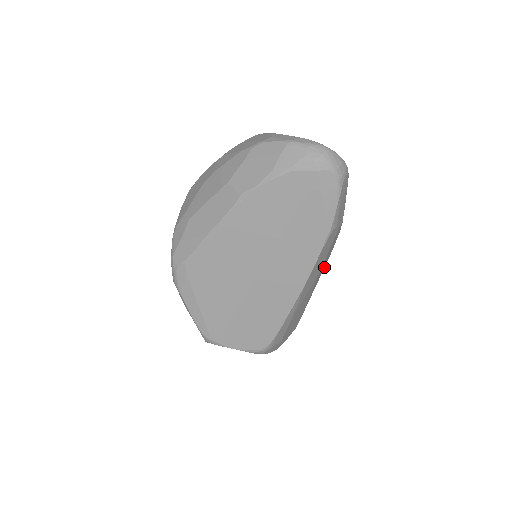
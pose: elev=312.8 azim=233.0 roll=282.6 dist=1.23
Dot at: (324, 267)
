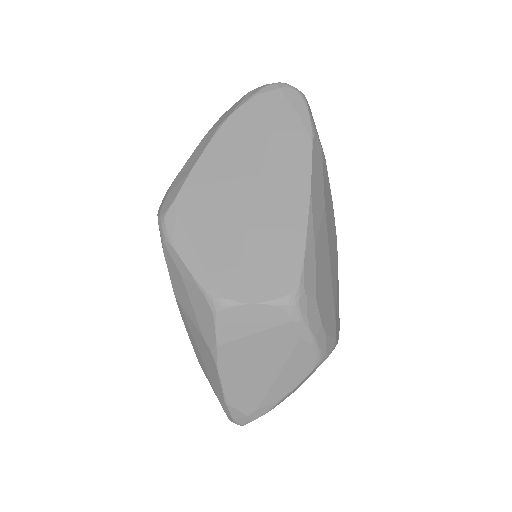
Dot at: (336, 261)
